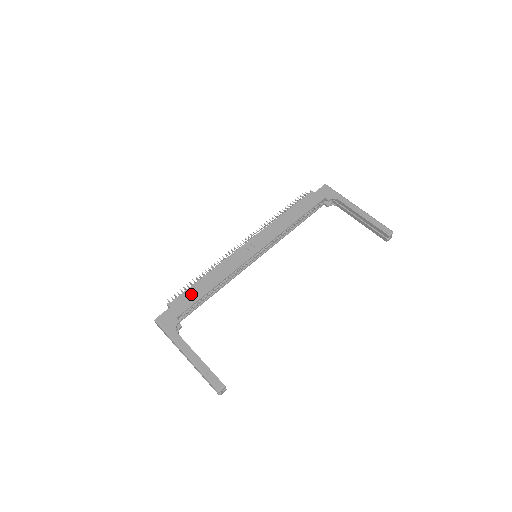
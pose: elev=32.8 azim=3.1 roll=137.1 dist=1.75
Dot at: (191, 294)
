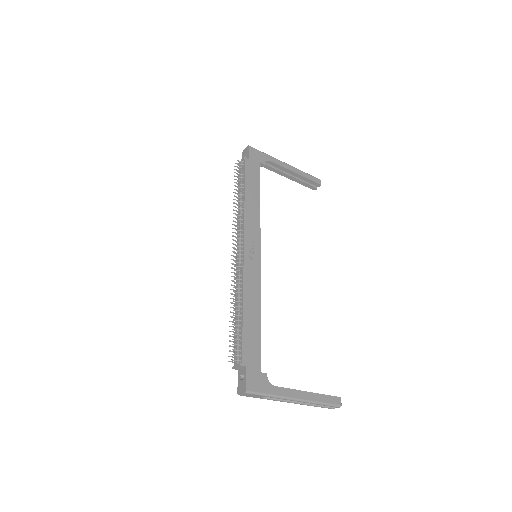
Dot at: (250, 337)
